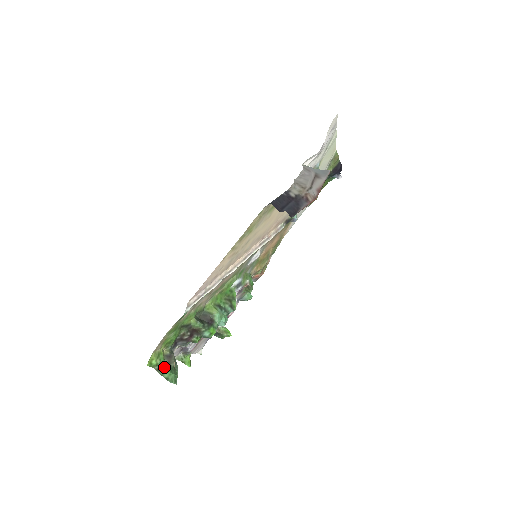
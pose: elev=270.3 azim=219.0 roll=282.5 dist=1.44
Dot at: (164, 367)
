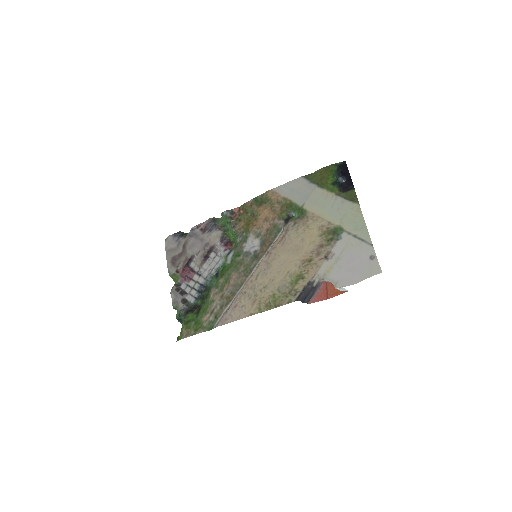
Dot at: occluded
